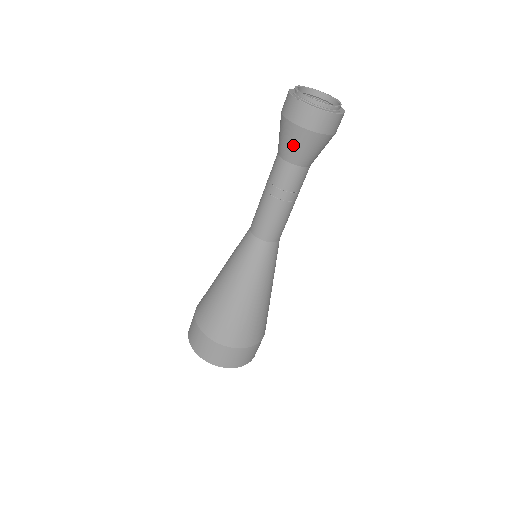
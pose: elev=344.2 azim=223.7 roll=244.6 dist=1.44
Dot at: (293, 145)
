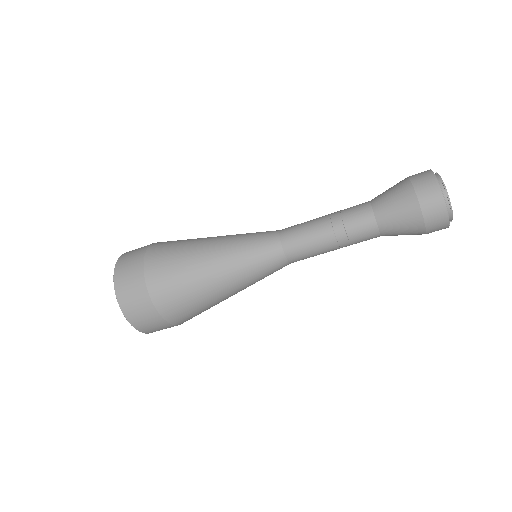
Dot at: occluded
